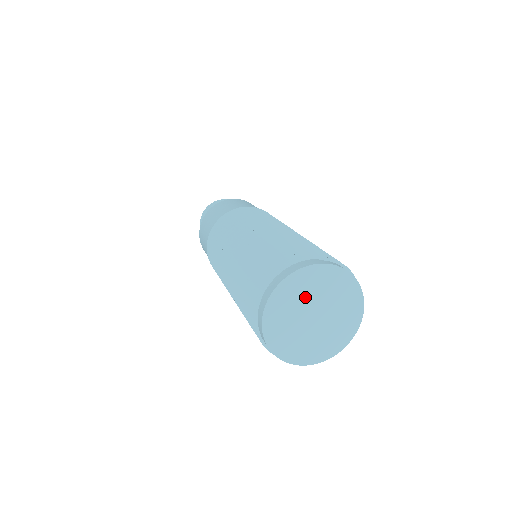
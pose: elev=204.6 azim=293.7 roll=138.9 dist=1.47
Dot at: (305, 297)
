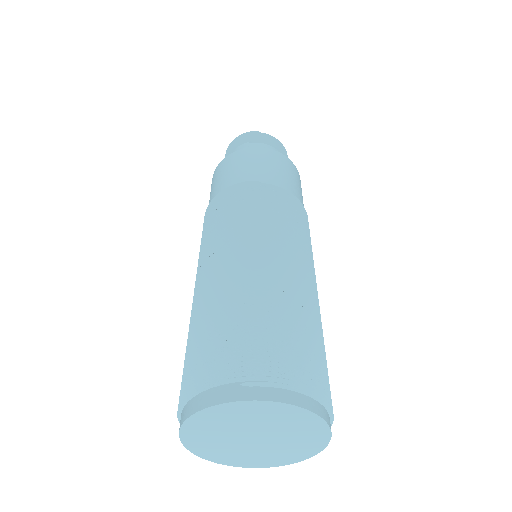
Dot at: (230, 427)
